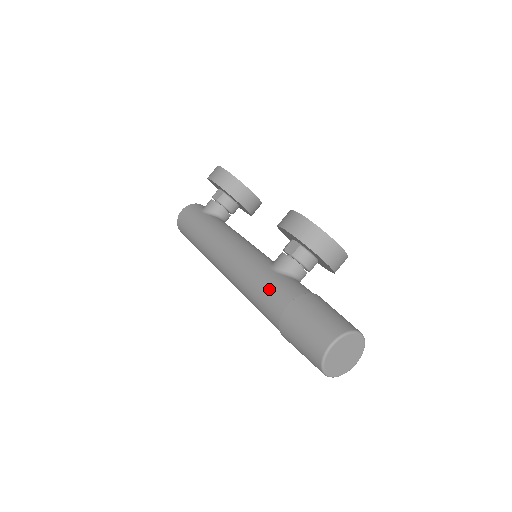
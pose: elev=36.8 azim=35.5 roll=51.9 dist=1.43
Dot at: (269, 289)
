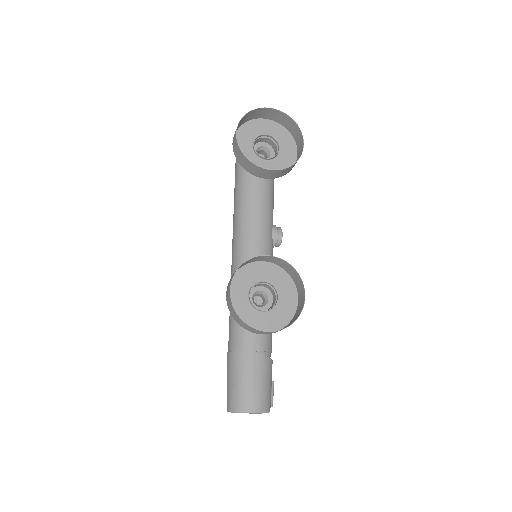
Dot at: (229, 323)
